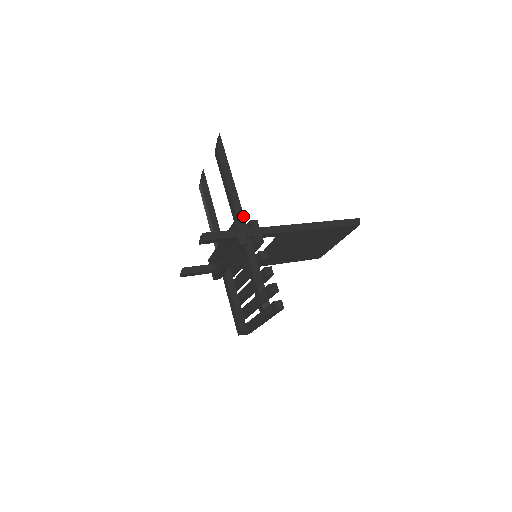
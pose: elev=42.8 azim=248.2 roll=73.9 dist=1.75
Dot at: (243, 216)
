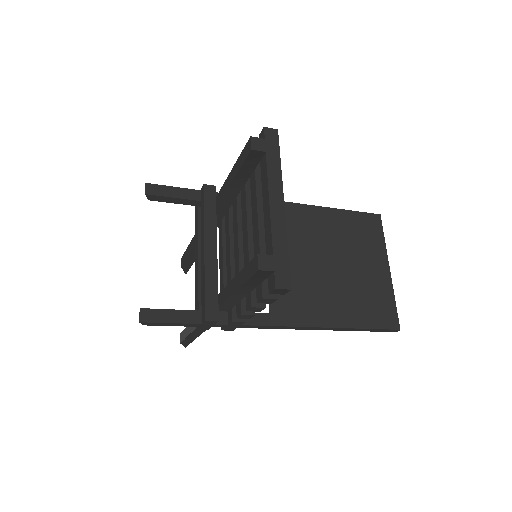
Dot at: occluded
